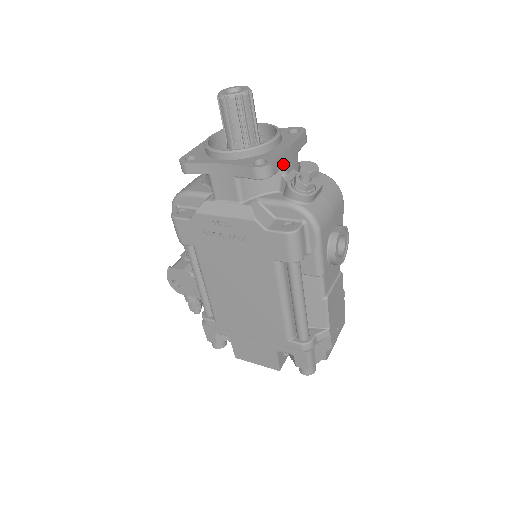
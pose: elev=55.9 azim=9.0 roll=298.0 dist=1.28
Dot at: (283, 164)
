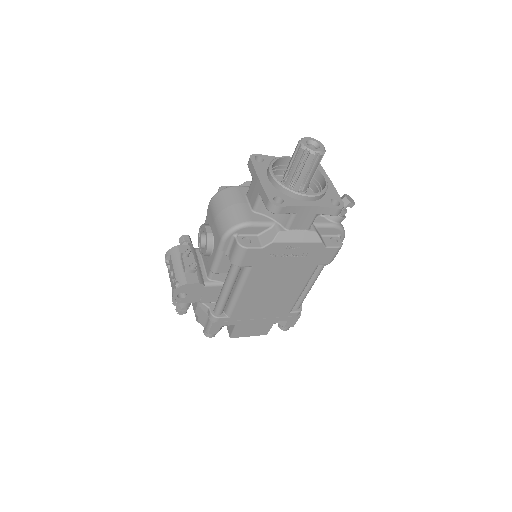
Dot at: occluded
